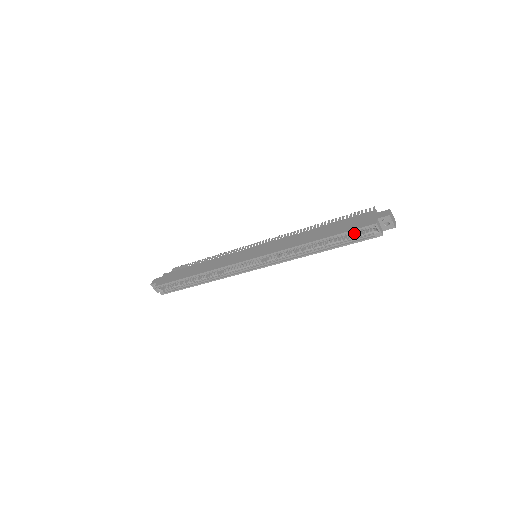
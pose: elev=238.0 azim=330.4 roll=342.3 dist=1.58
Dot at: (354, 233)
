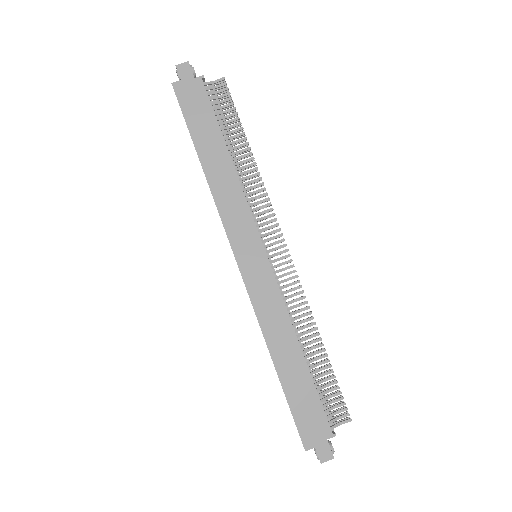
Dot at: occluded
